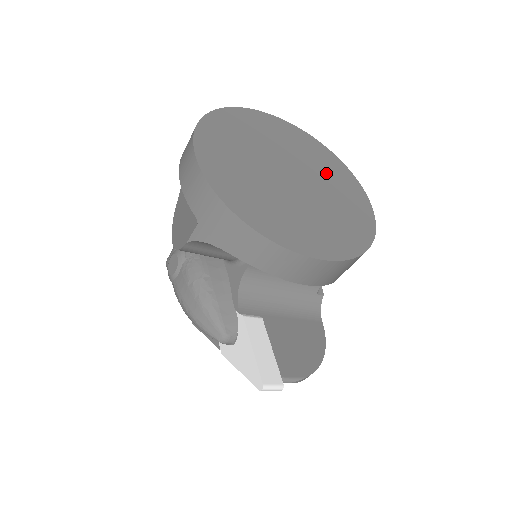
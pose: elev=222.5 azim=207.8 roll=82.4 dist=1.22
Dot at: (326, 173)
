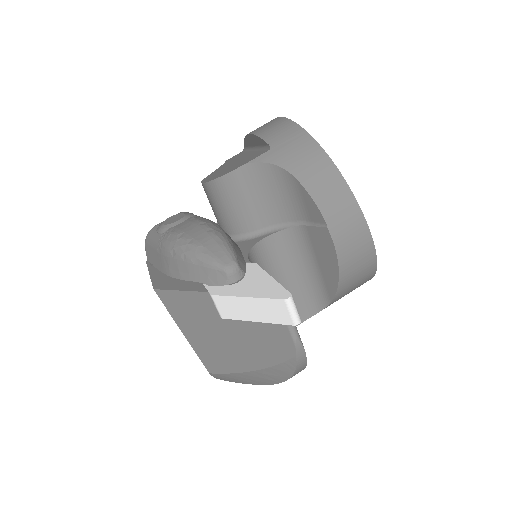
Dot at: occluded
